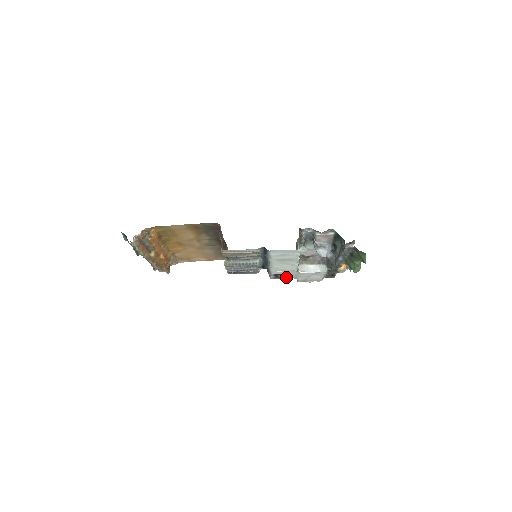
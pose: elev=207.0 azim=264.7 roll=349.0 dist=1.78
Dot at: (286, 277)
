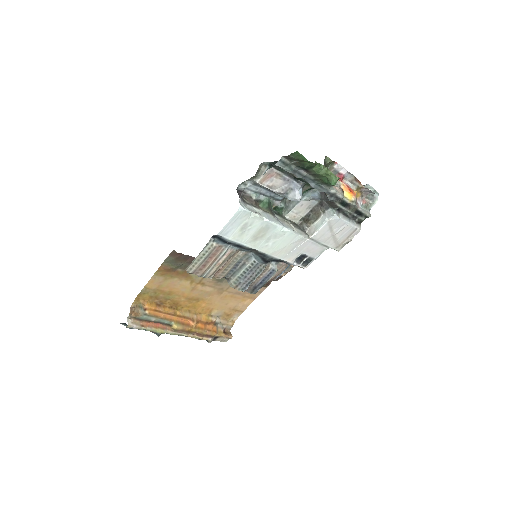
Dot at: (315, 255)
